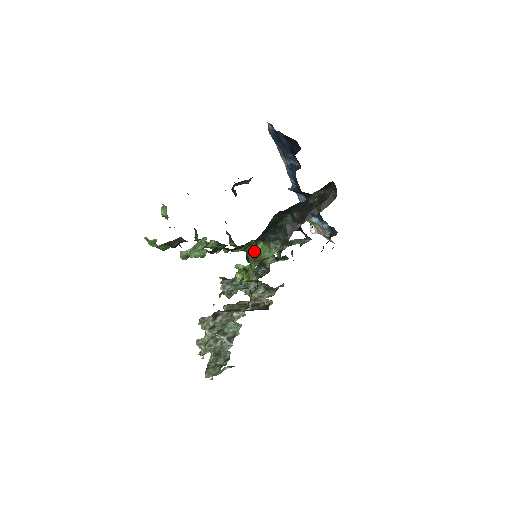
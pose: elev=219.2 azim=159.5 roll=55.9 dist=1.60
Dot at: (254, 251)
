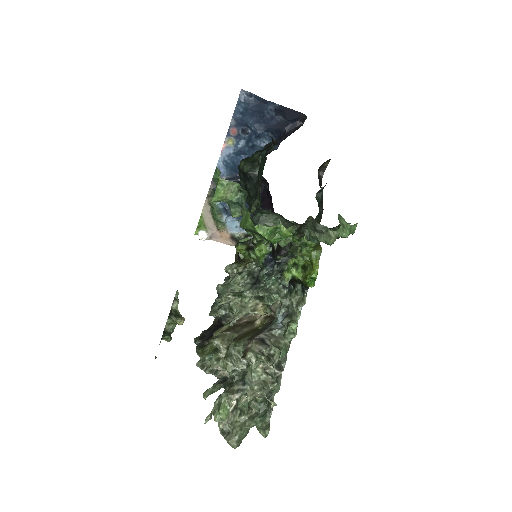
Dot at: occluded
